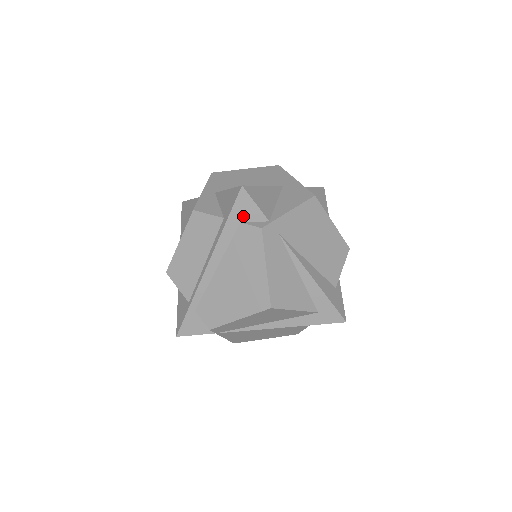
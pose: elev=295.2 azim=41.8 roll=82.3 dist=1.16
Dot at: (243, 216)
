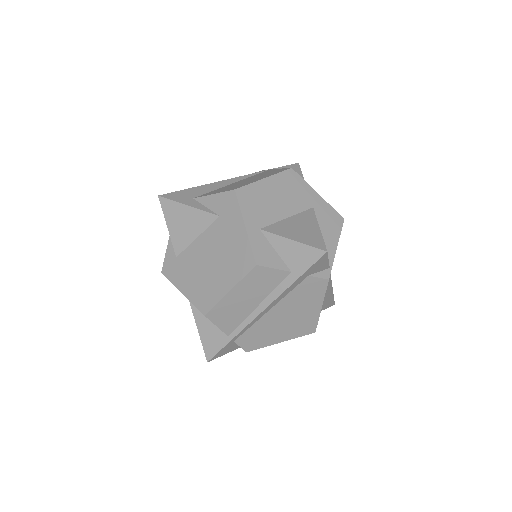
Dot at: (313, 271)
